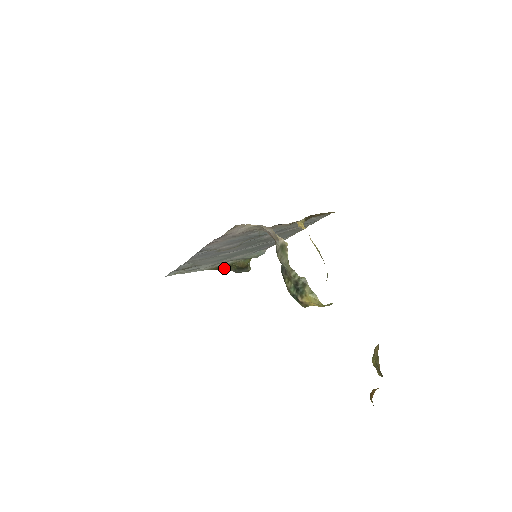
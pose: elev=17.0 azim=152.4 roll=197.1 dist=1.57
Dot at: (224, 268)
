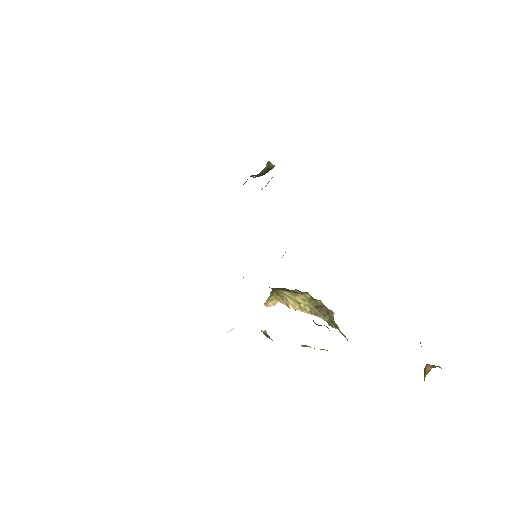
Dot at: occluded
